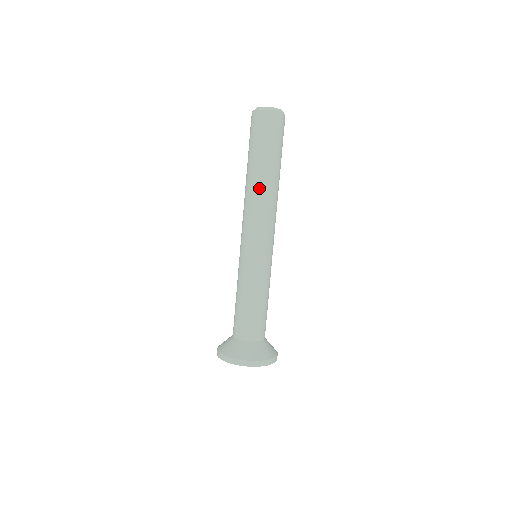
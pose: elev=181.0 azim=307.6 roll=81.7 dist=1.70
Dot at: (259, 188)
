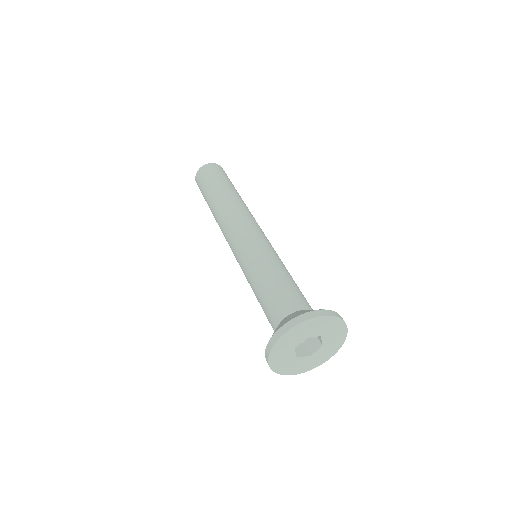
Dot at: (239, 200)
